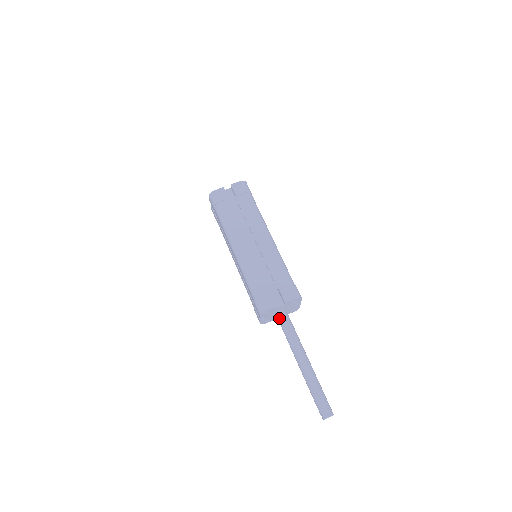
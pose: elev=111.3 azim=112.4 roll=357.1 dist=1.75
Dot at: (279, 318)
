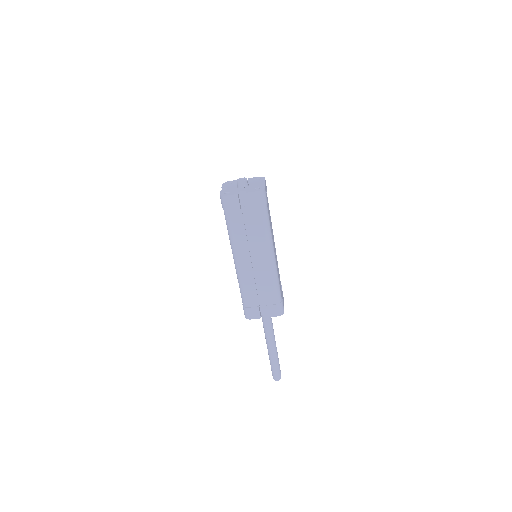
Dot at: occluded
